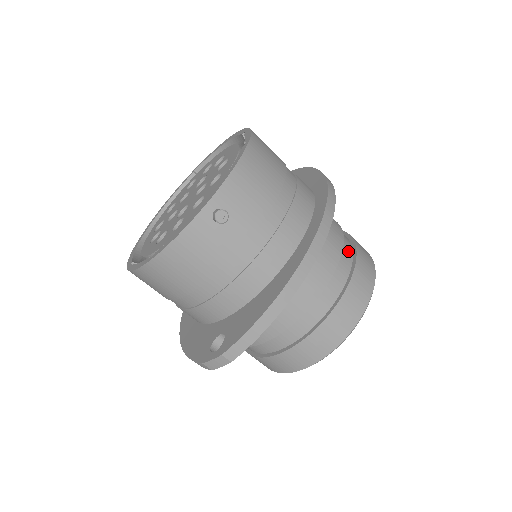
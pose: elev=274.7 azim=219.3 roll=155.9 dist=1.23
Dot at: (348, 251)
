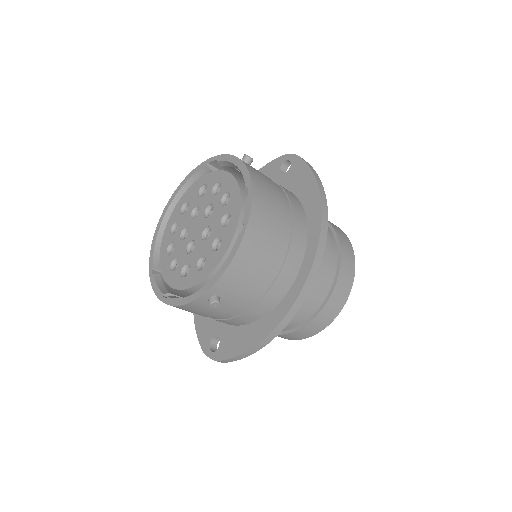
Dot at: (330, 278)
